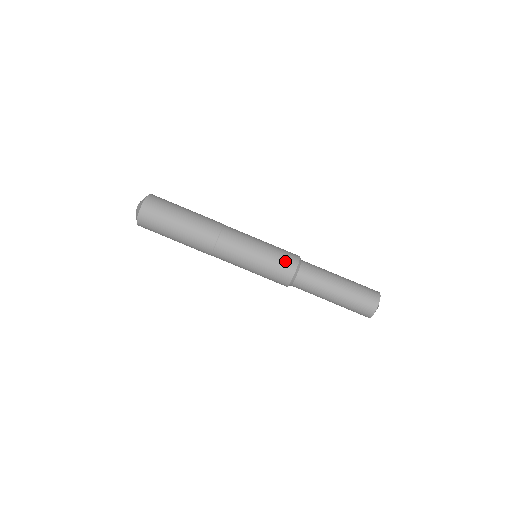
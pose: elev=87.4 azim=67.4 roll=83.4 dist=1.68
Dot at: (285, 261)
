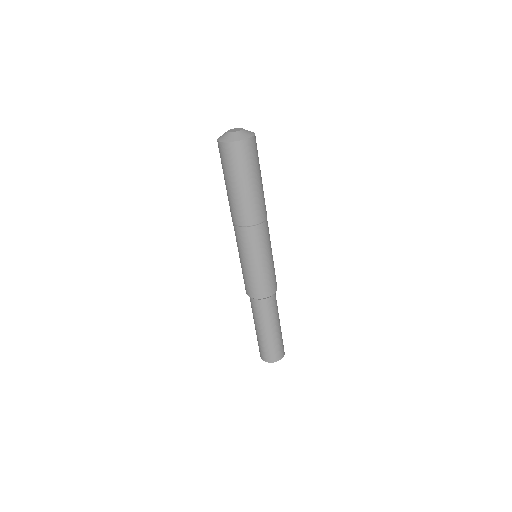
Dot at: (252, 288)
